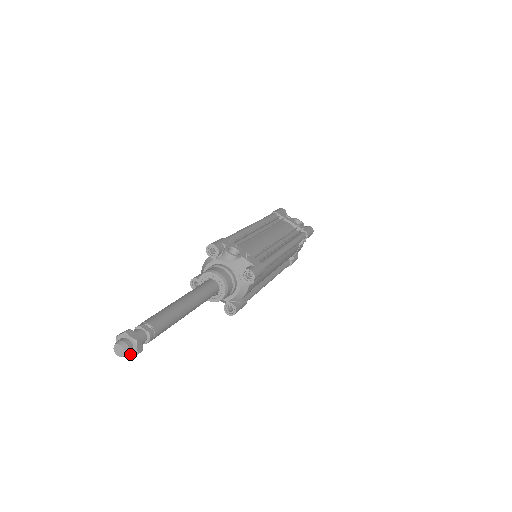
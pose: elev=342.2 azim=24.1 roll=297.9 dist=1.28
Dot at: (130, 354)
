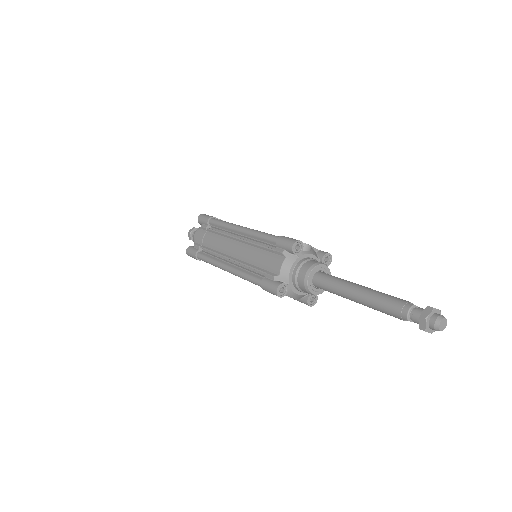
Dot at: occluded
